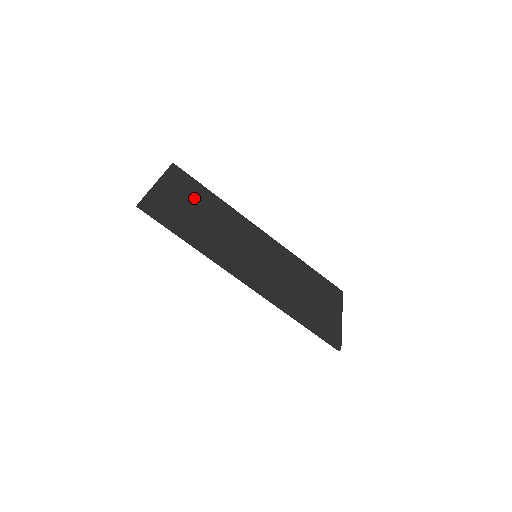
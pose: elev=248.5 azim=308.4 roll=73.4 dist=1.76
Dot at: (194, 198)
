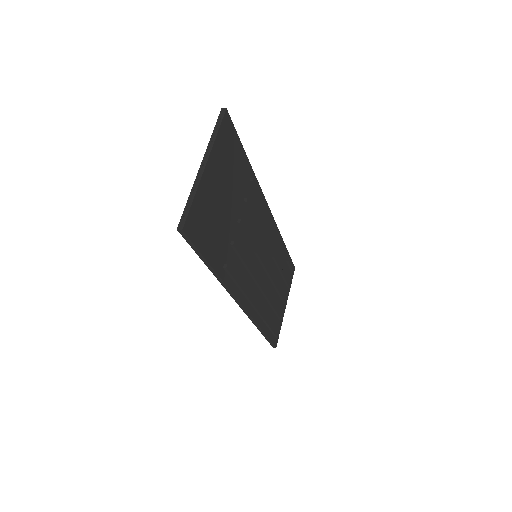
Dot at: (232, 181)
